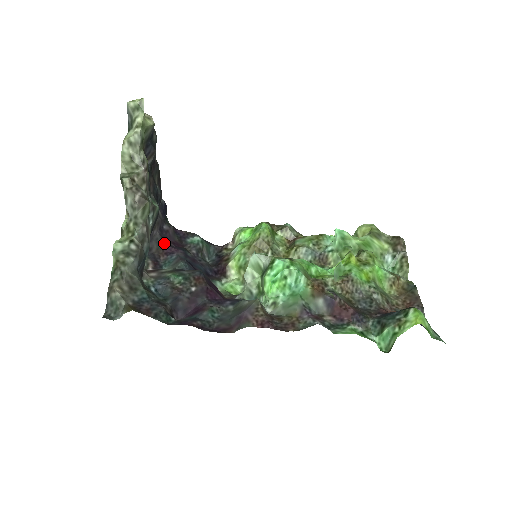
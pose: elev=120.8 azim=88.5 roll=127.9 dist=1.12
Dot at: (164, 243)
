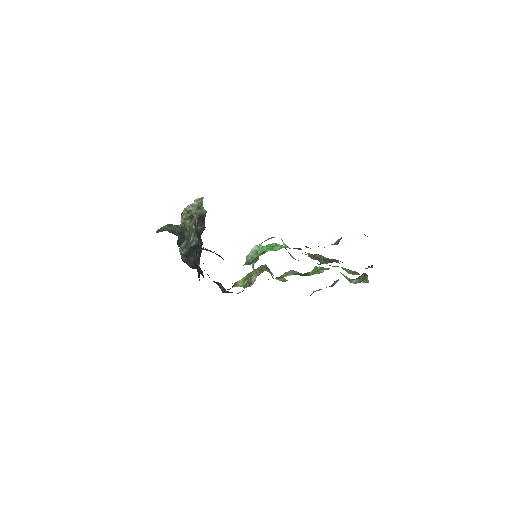
Dot at: (195, 267)
